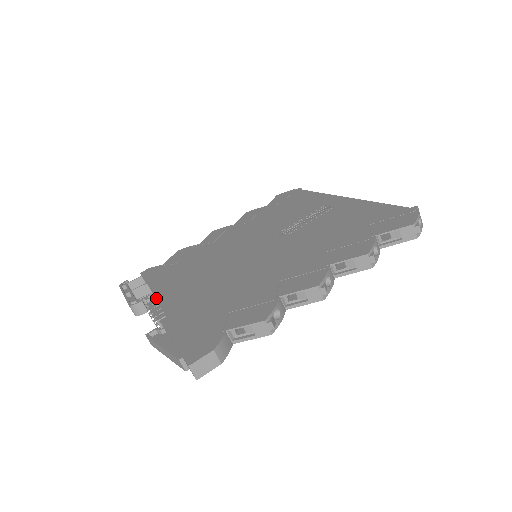
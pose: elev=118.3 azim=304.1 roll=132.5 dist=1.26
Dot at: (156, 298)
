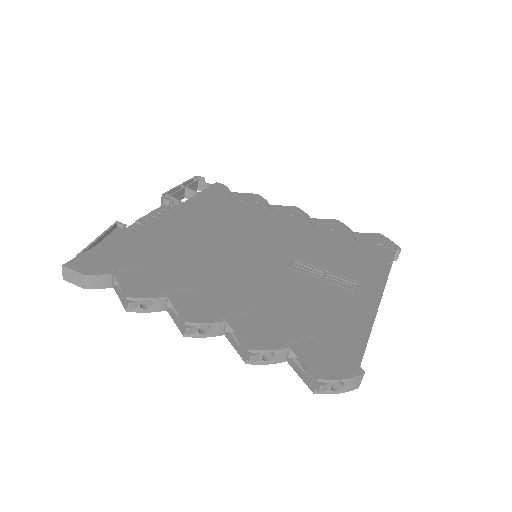
Dot at: (172, 208)
